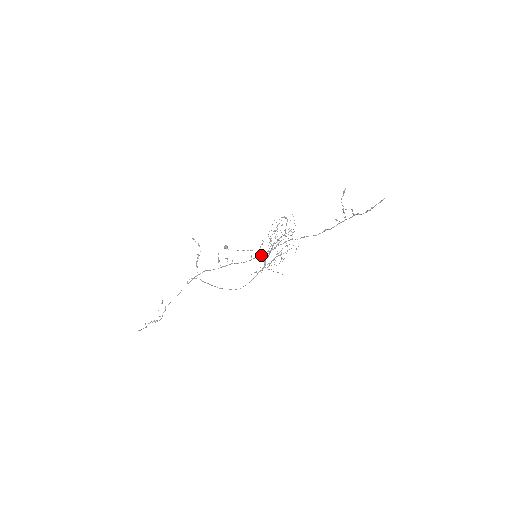
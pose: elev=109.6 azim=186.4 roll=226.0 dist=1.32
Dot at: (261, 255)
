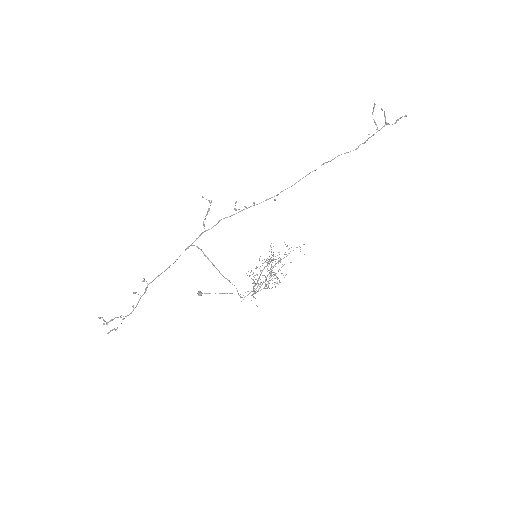
Dot at: (291, 186)
